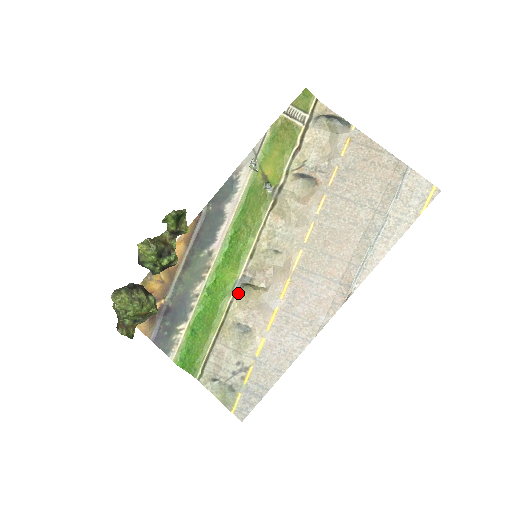
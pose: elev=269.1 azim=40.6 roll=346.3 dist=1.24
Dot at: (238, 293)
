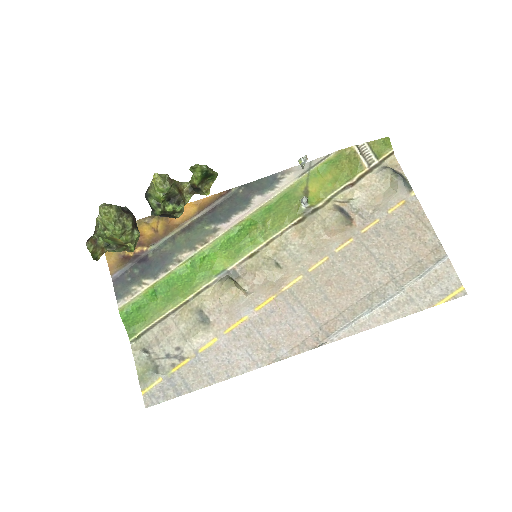
Dot at: (219, 282)
